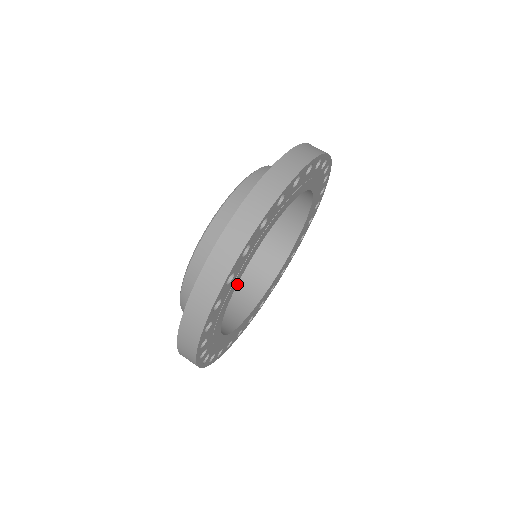
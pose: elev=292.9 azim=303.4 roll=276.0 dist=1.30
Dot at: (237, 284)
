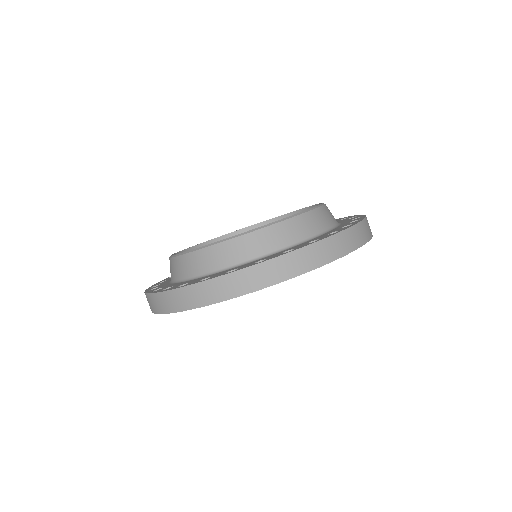
Dot at: occluded
